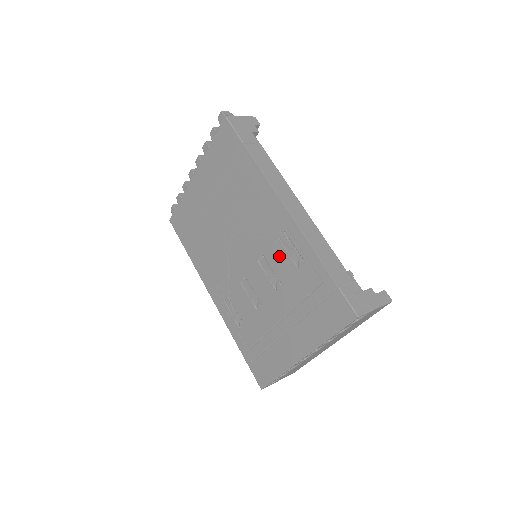
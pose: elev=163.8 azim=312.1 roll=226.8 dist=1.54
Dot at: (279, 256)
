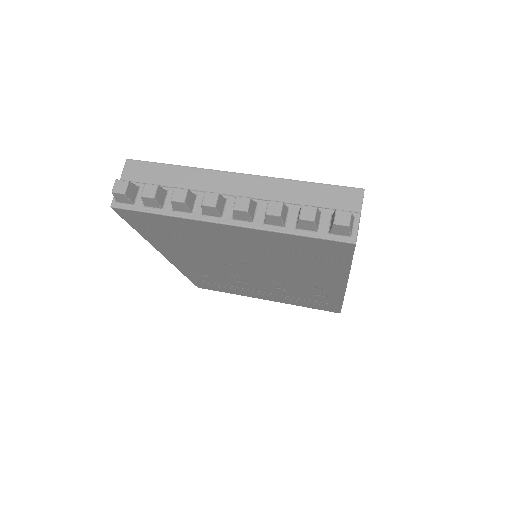
Dot at: (302, 289)
